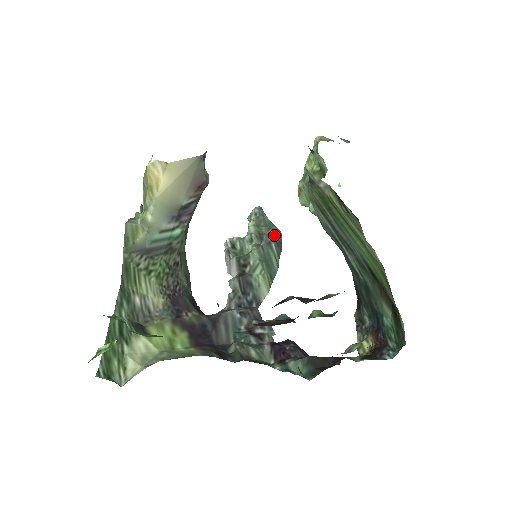
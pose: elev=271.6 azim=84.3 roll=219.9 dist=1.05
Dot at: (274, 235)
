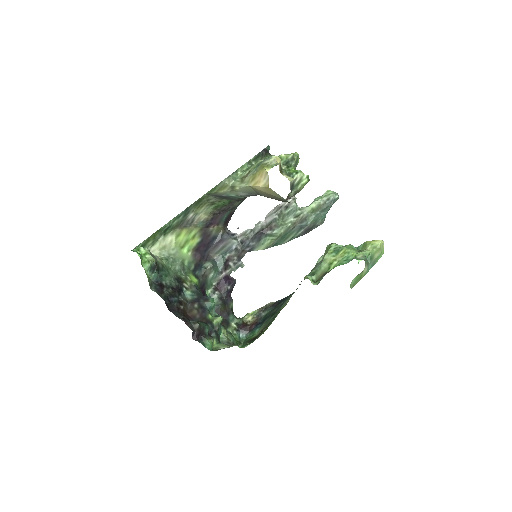
Dot at: (312, 226)
